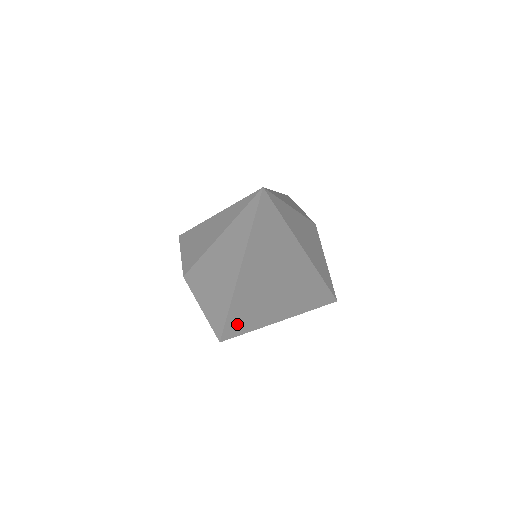
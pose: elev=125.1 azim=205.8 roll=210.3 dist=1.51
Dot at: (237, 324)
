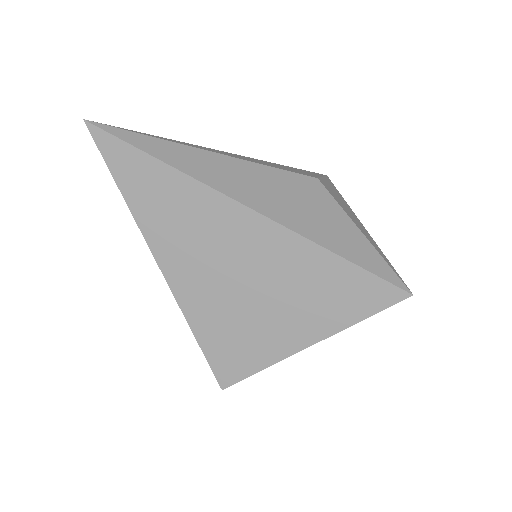
Dot at: (226, 354)
